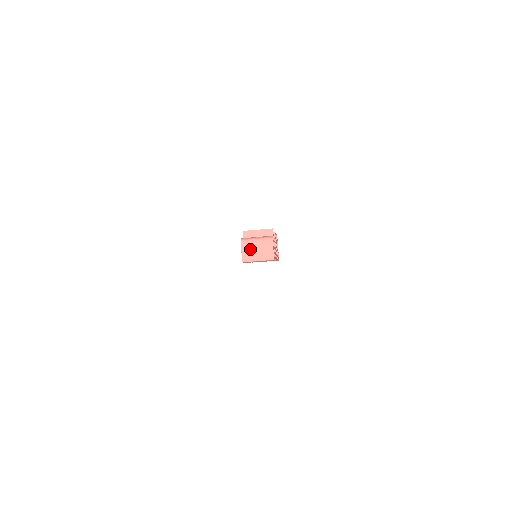
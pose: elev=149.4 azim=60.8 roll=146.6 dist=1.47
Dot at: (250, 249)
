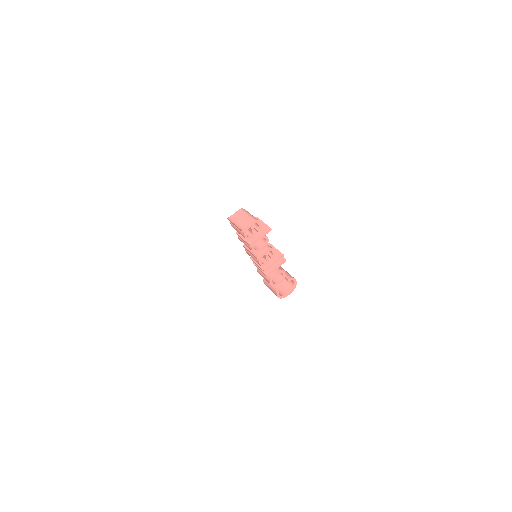
Dot at: (239, 215)
